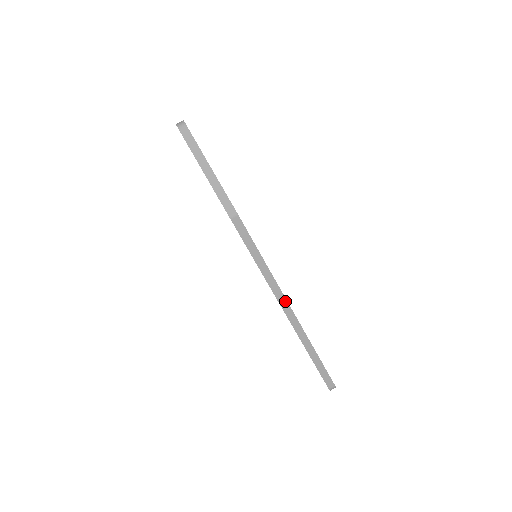
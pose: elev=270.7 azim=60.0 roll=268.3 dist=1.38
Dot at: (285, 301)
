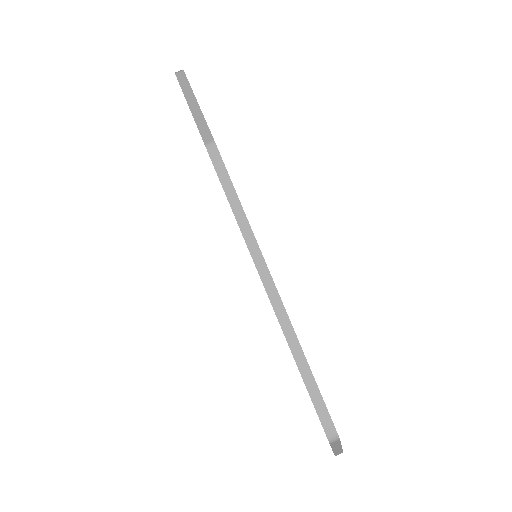
Dot at: (266, 269)
